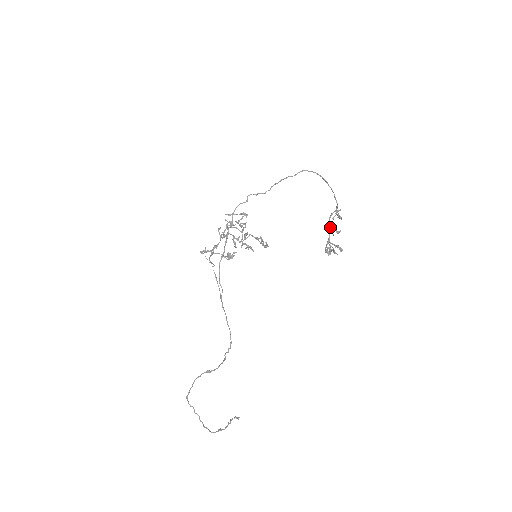
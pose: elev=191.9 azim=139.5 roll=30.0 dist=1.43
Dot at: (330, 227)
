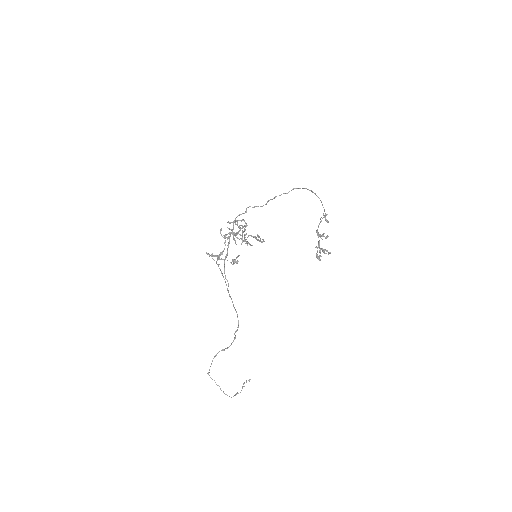
Dot at: (319, 234)
